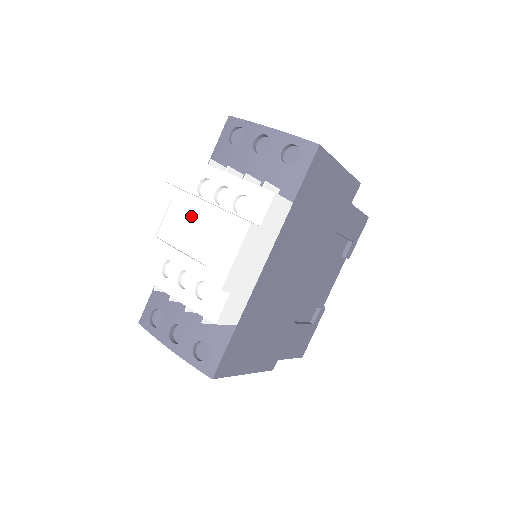
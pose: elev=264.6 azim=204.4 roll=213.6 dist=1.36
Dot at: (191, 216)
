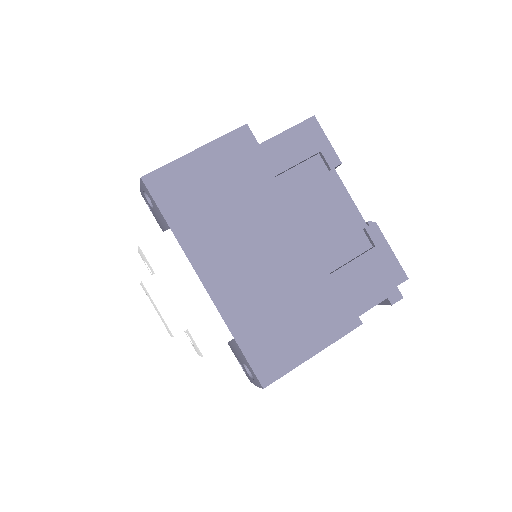
Dot at: occluded
